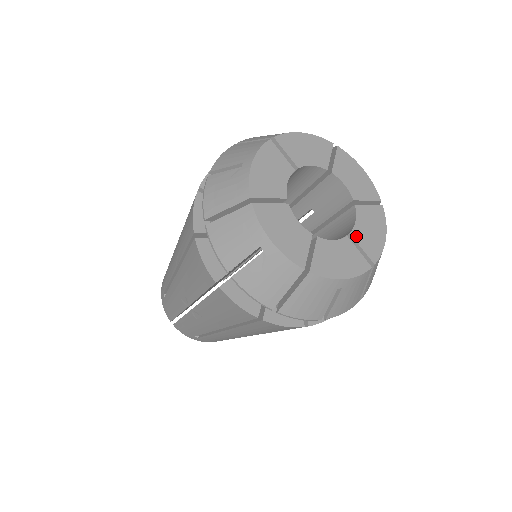
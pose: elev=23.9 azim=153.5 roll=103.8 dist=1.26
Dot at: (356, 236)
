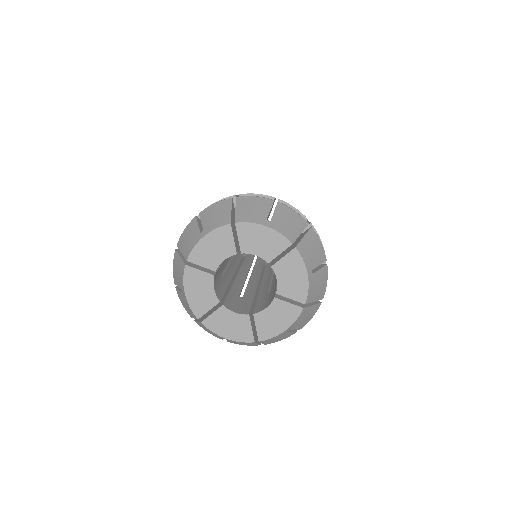
Dot at: (257, 318)
